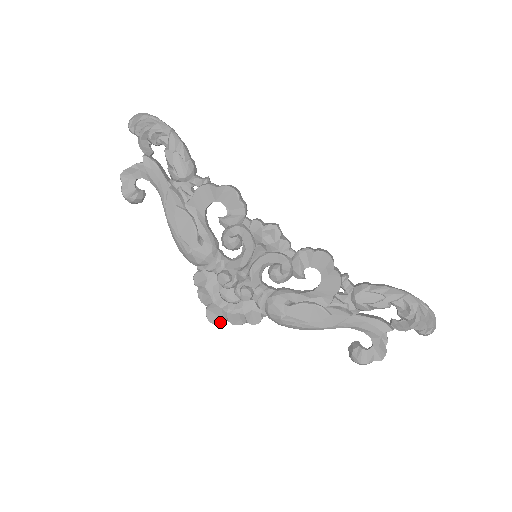
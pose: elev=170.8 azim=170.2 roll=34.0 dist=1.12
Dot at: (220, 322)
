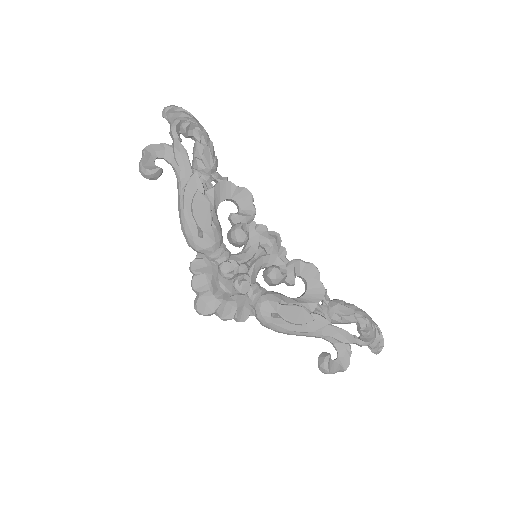
Dot at: (209, 313)
